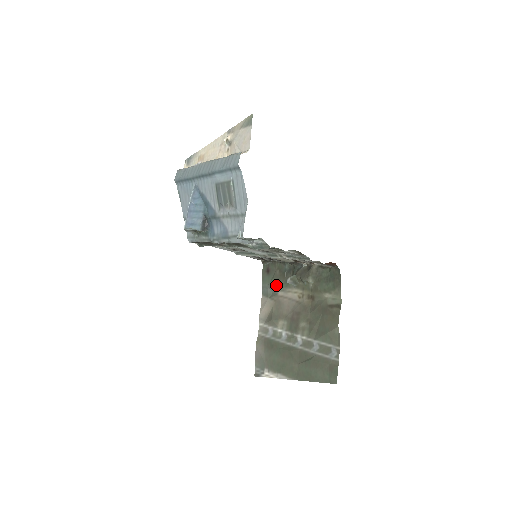
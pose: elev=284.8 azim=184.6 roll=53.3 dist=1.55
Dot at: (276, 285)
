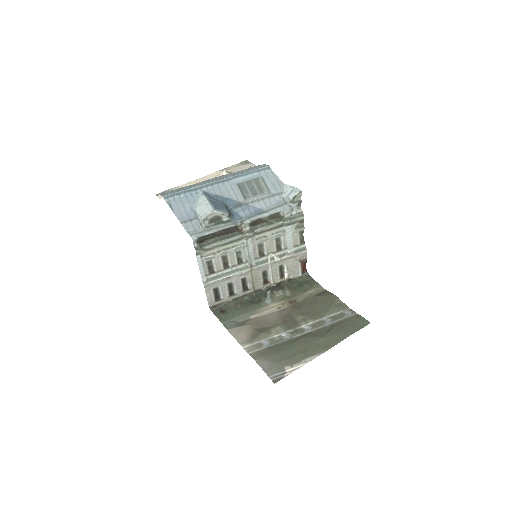
Dot at: (244, 313)
